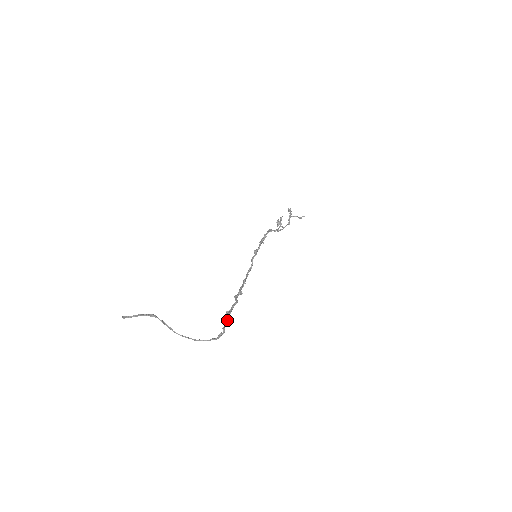
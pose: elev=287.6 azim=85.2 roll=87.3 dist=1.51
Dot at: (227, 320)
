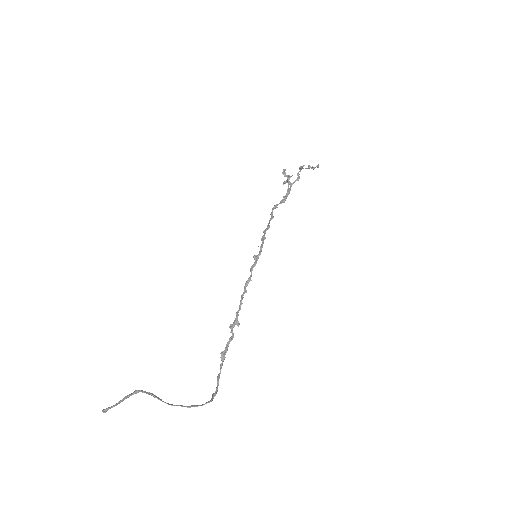
Dot at: (222, 365)
